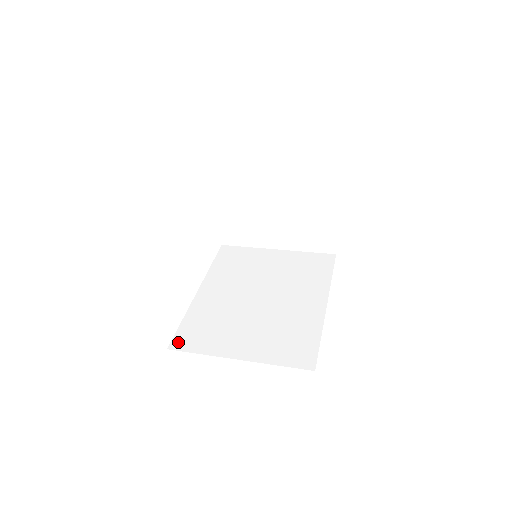
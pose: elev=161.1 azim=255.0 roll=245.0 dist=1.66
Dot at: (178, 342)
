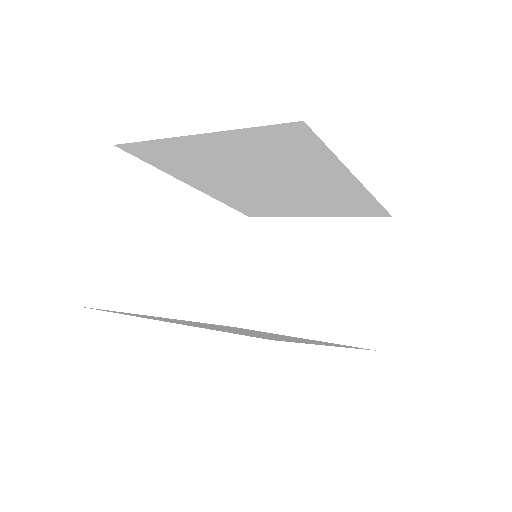
Dot at: (99, 309)
